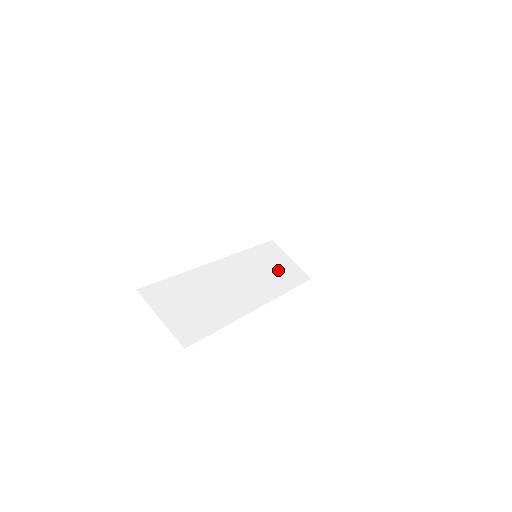
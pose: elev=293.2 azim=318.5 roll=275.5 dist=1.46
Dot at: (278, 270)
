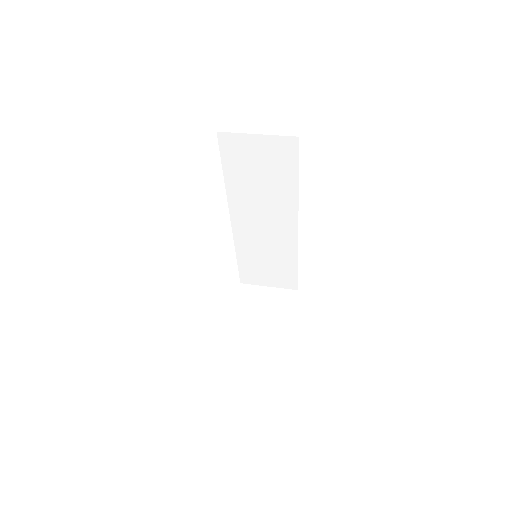
Dot at: occluded
